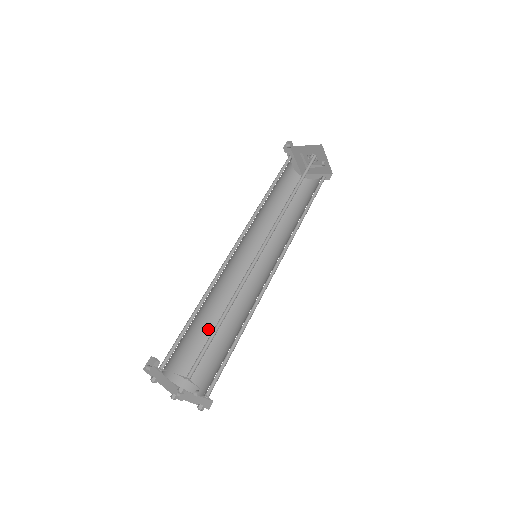
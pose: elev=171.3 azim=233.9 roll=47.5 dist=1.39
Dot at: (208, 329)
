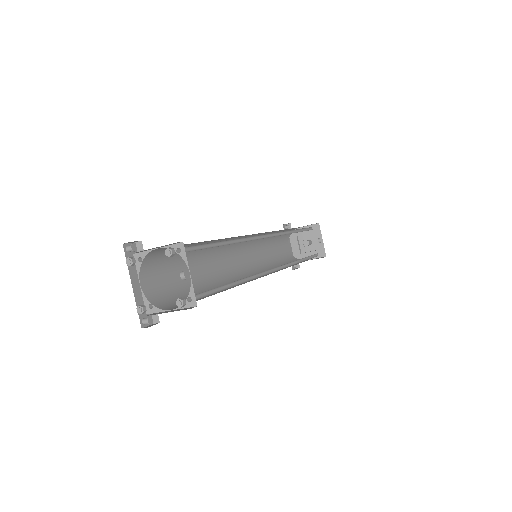
Dot at: (195, 285)
